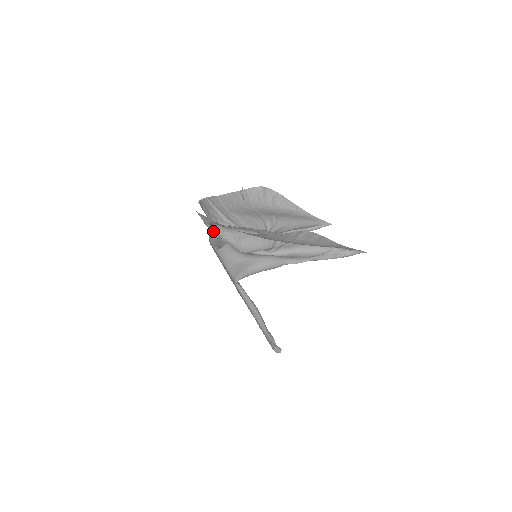
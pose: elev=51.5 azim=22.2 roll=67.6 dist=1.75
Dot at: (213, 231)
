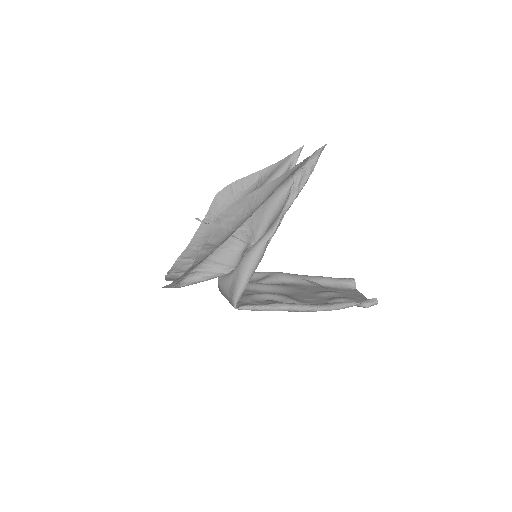
Dot at: occluded
